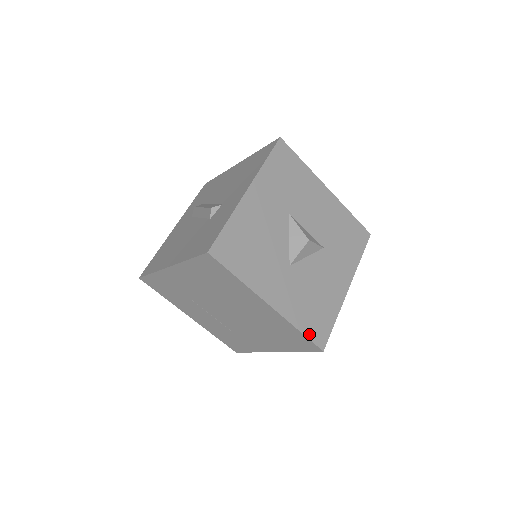
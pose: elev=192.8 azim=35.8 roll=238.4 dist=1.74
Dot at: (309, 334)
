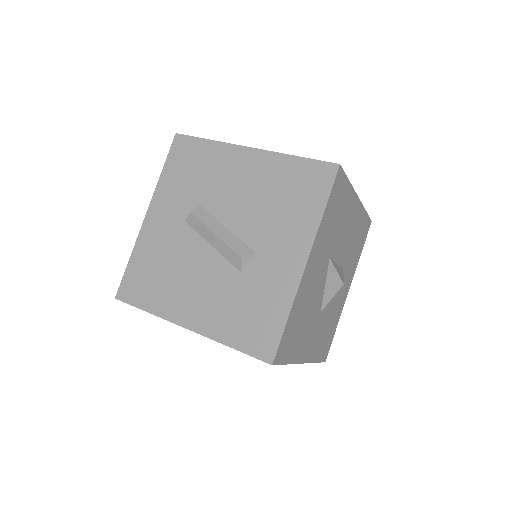
Dot at: (321, 358)
